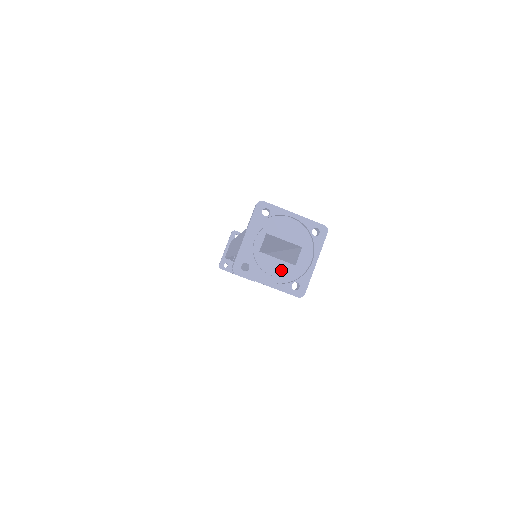
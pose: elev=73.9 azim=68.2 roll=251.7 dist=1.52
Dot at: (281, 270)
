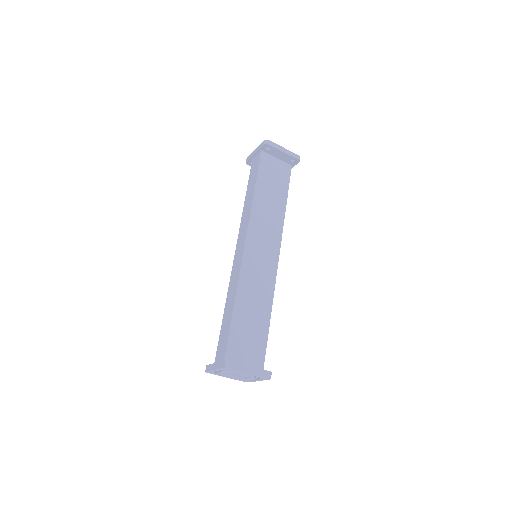
Dot at: (236, 377)
